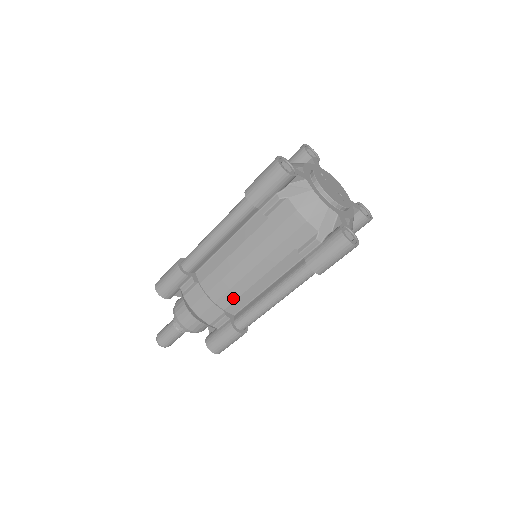
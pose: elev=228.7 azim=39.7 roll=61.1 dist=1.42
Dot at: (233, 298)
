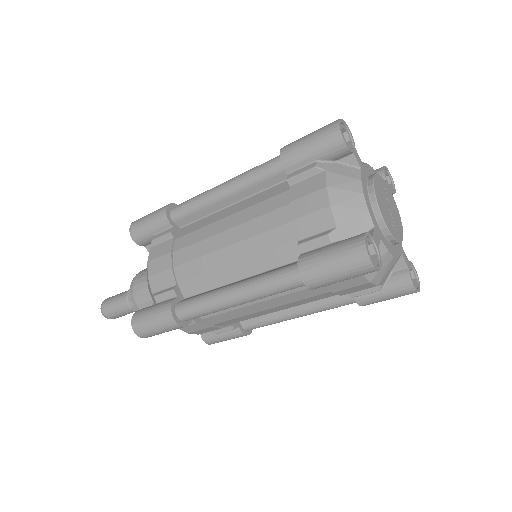
Dot at: (195, 272)
